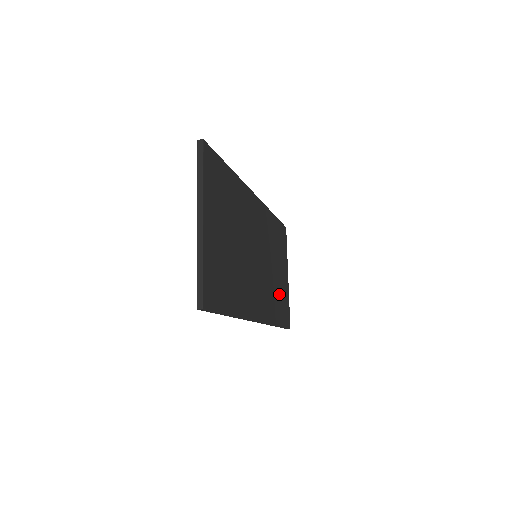
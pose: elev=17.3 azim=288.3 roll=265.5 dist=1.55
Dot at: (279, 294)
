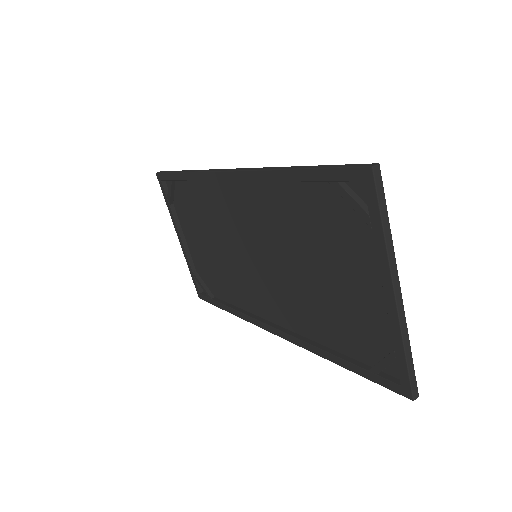
Dot at: (214, 271)
